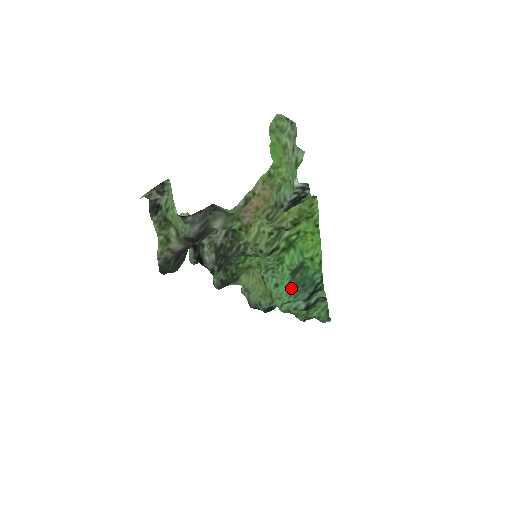
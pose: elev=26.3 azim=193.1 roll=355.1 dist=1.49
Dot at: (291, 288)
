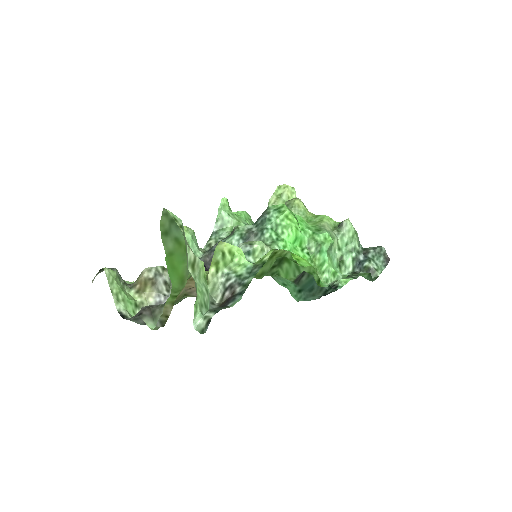
Dot at: (298, 292)
